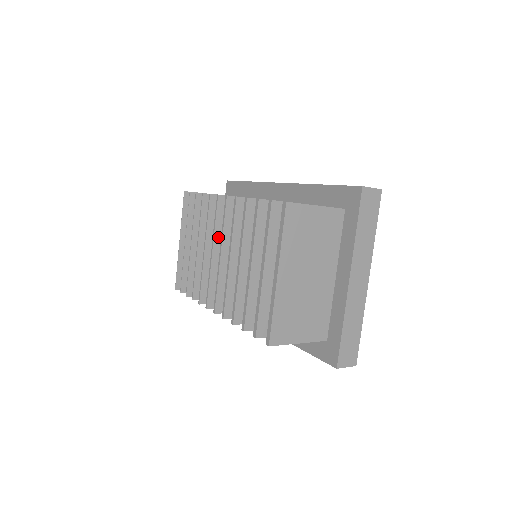
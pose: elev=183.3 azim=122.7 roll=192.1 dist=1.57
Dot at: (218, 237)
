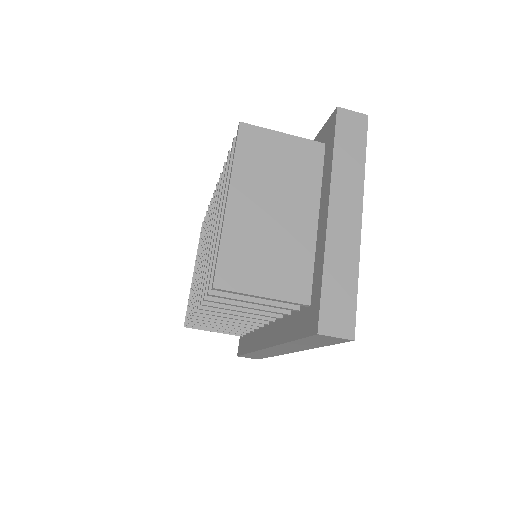
Dot at: occluded
